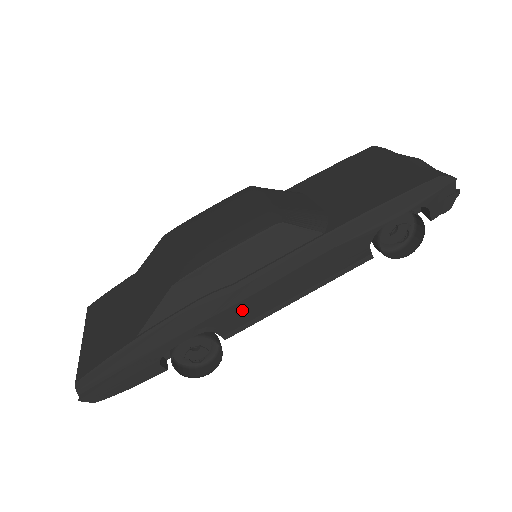
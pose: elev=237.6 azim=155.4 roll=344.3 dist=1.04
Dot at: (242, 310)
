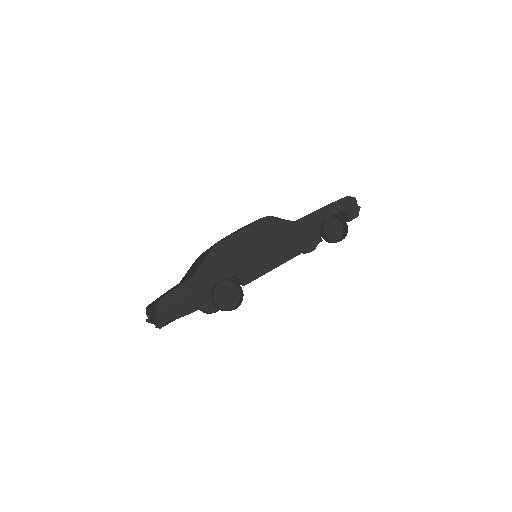
Dot at: (253, 264)
